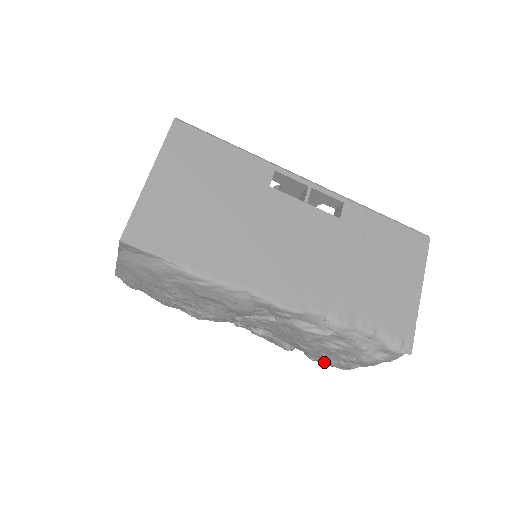
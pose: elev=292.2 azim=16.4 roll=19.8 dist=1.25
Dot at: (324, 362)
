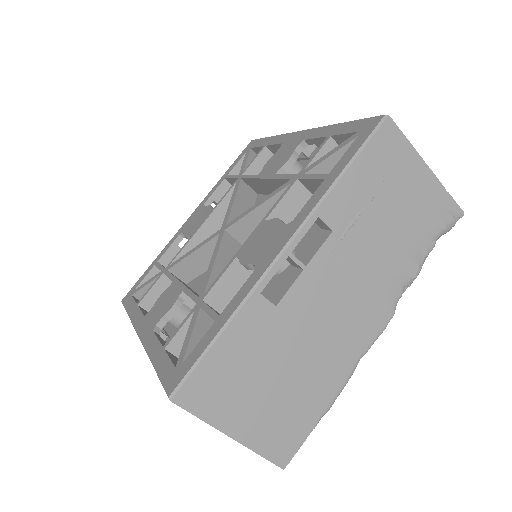
Dot at: occluded
